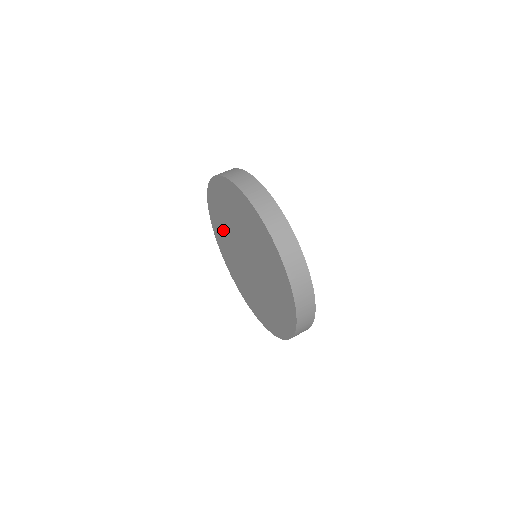
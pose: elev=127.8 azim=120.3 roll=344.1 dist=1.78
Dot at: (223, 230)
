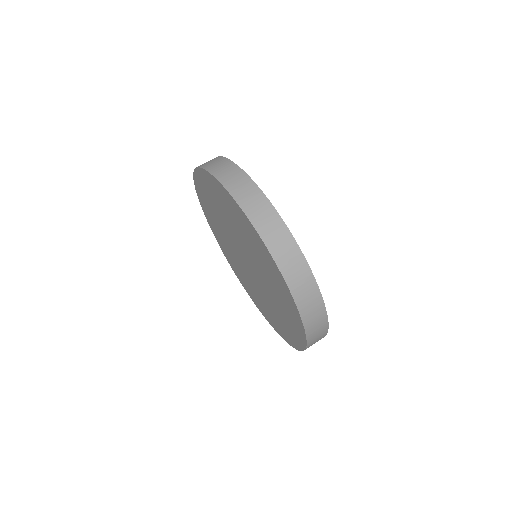
Dot at: (223, 240)
